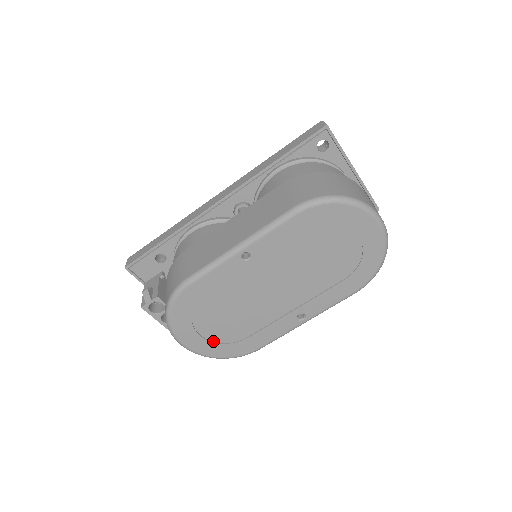
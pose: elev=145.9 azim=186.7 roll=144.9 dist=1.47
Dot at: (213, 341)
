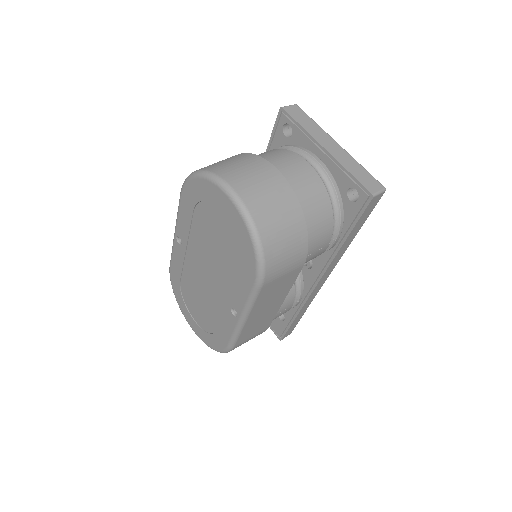
Dot at: (203, 328)
